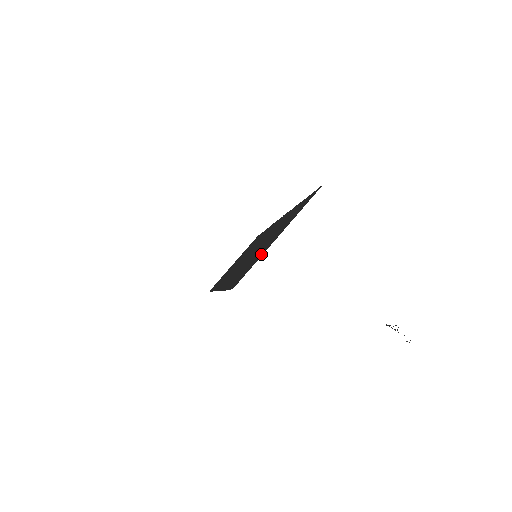
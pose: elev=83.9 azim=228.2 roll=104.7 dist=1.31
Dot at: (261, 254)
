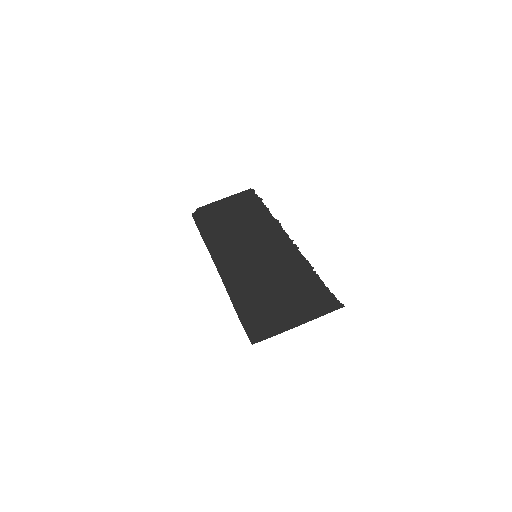
Dot at: (279, 326)
